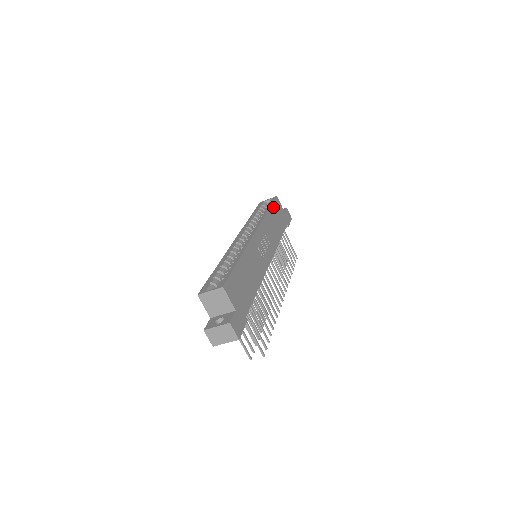
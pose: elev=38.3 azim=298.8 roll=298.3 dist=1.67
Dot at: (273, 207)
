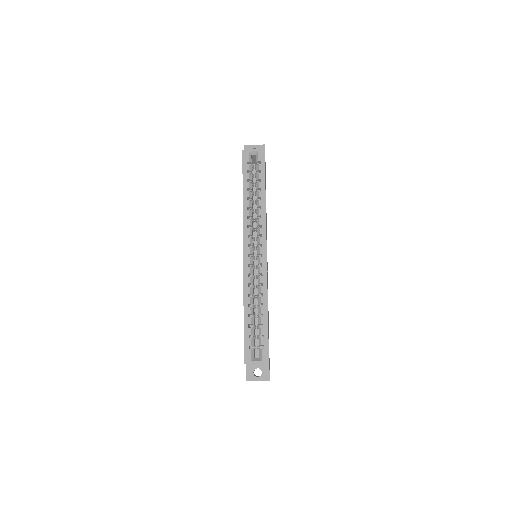
Dot at: occluded
